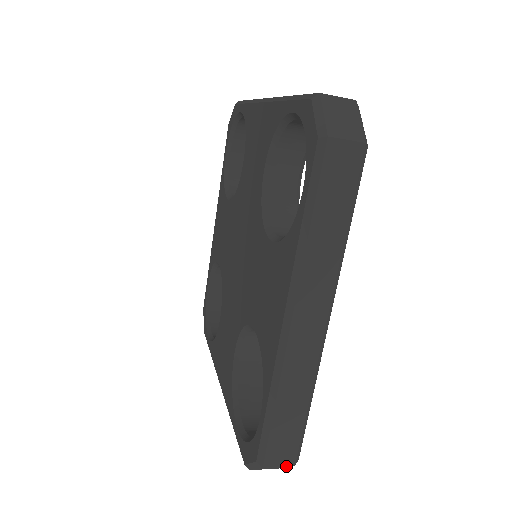
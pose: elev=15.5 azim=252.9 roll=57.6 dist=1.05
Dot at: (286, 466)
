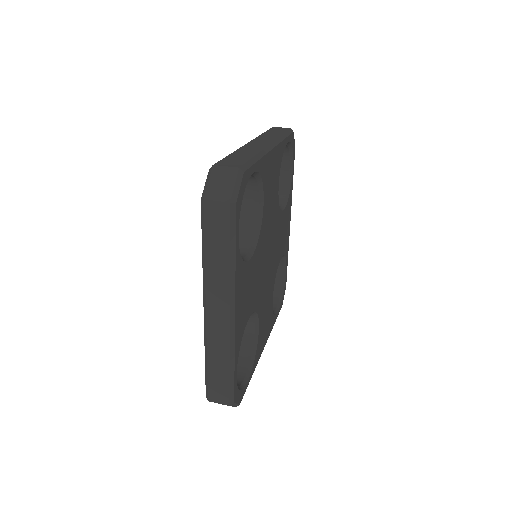
Dot at: occluded
